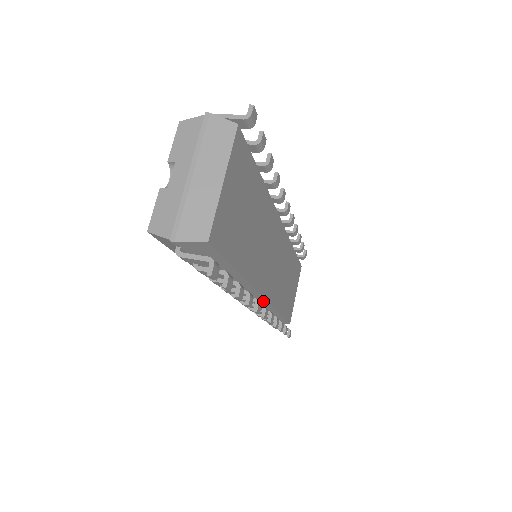
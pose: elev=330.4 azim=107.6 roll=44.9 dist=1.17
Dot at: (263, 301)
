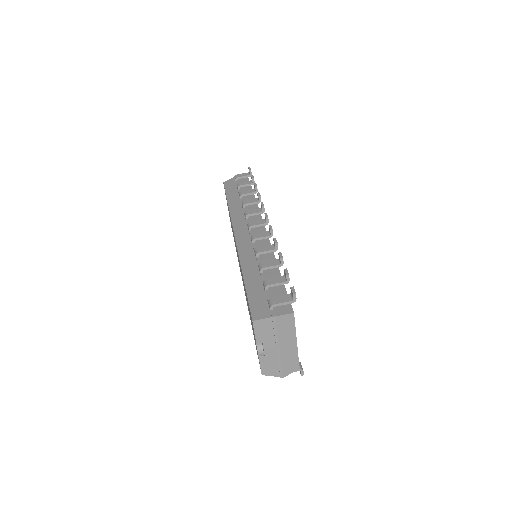
Dot at: occluded
